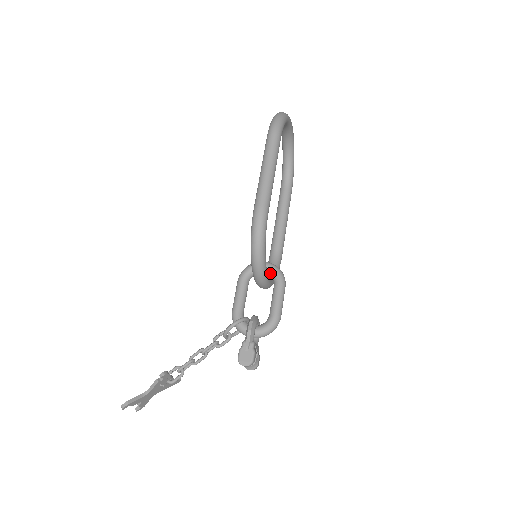
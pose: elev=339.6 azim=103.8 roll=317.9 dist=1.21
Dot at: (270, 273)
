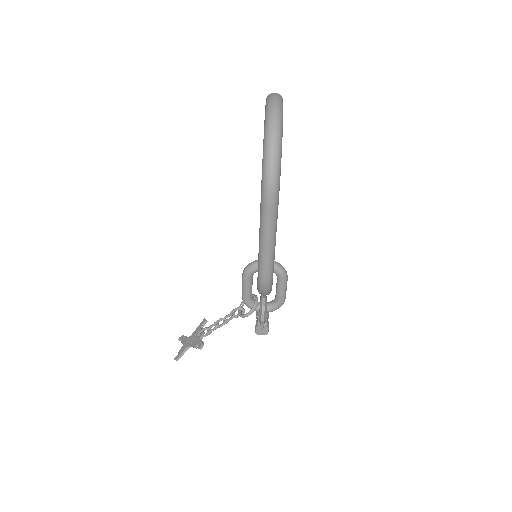
Dot at: occluded
